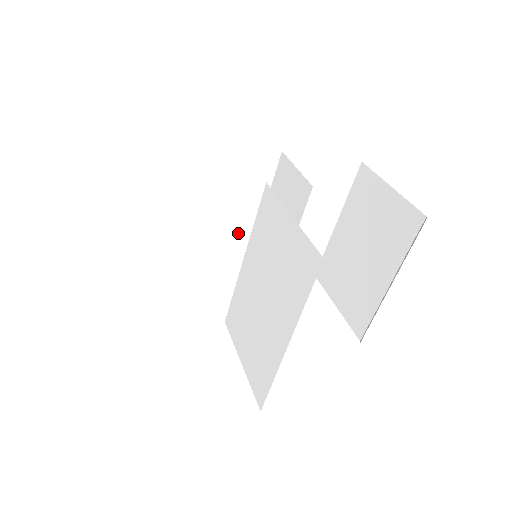
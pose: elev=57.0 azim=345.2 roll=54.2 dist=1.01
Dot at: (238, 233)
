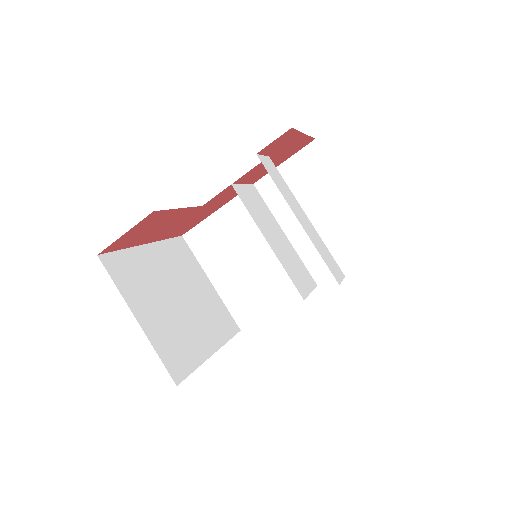
Dot at: occluded
